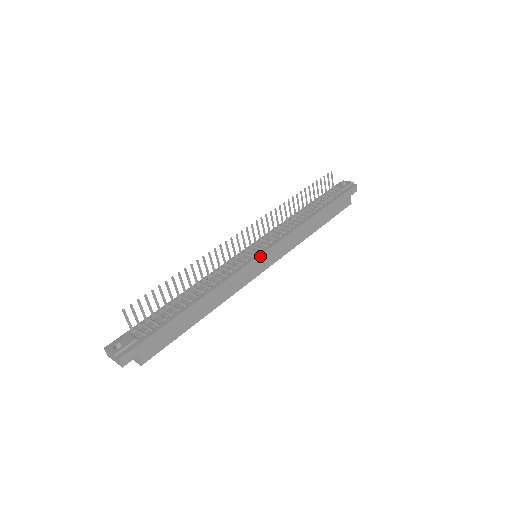
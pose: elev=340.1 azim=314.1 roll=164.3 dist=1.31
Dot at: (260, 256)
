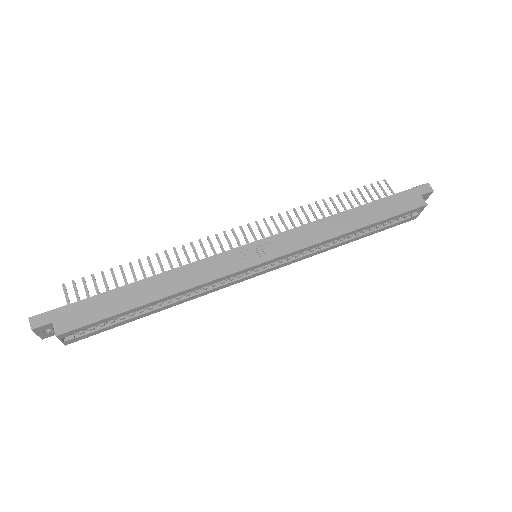
Dot at: (249, 245)
